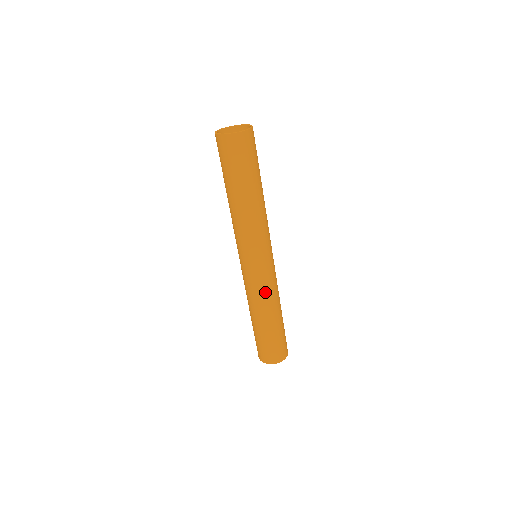
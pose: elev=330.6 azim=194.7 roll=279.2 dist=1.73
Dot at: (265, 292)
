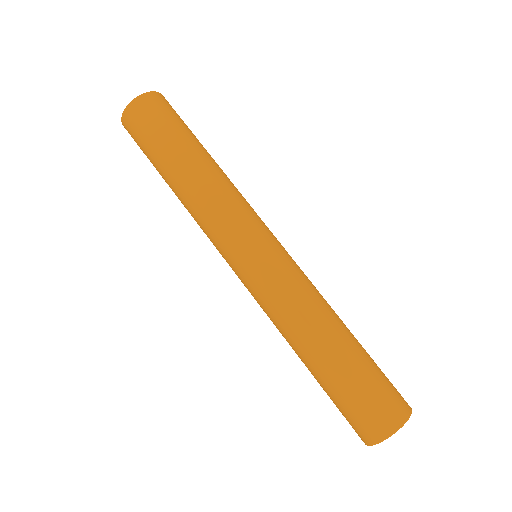
Dot at: (282, 302)
